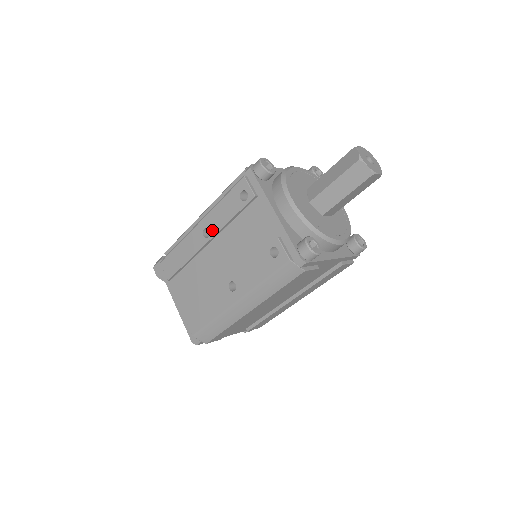
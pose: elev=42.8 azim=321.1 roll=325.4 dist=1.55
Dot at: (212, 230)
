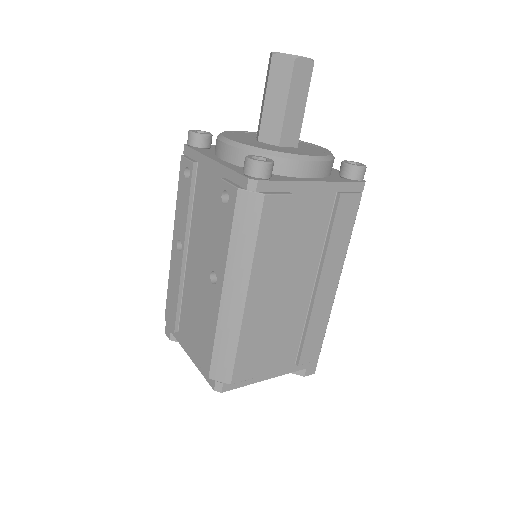
Dot at: (181, 236)
